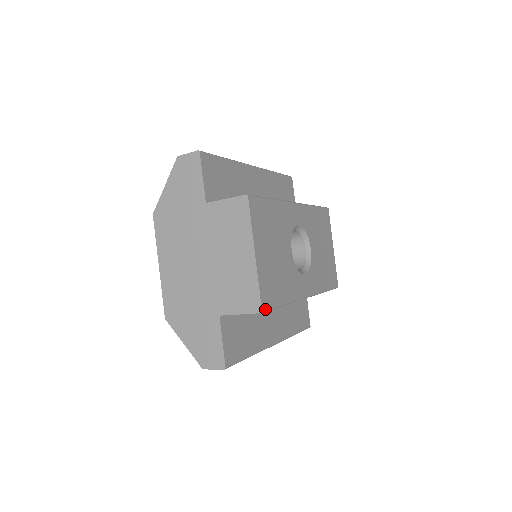
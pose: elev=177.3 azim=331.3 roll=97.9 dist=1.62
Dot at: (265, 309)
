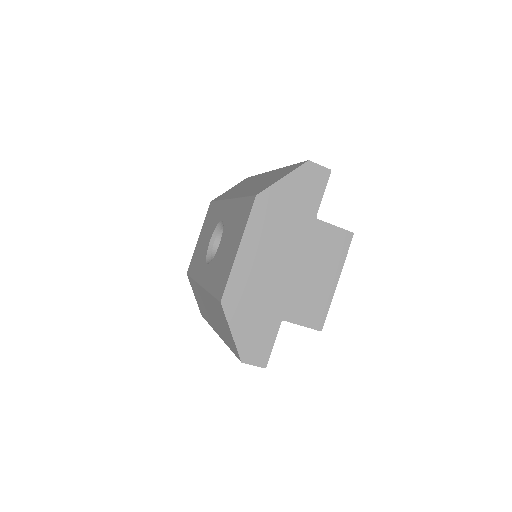
Dot at: occluded
